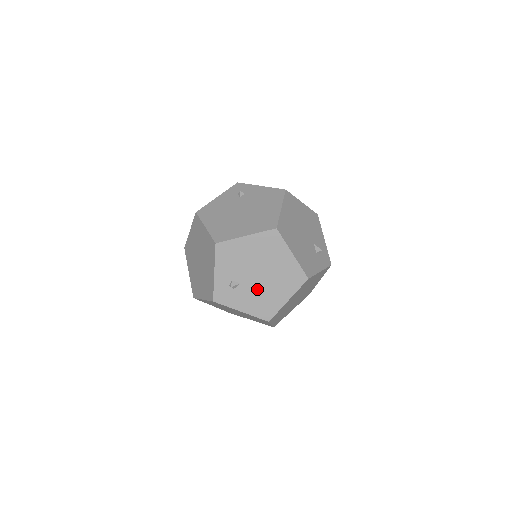
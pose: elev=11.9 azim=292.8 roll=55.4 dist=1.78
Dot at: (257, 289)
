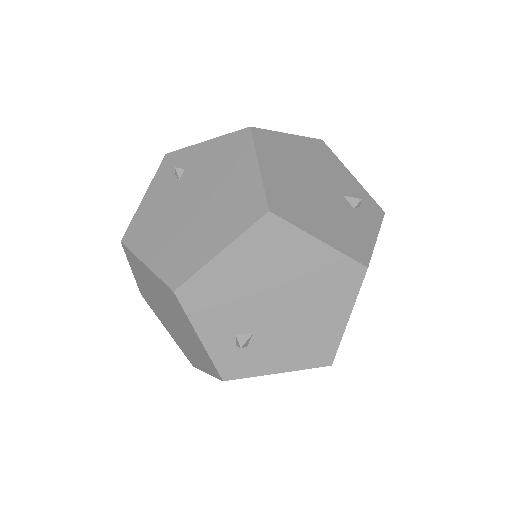
Dot at: (286, 327)
